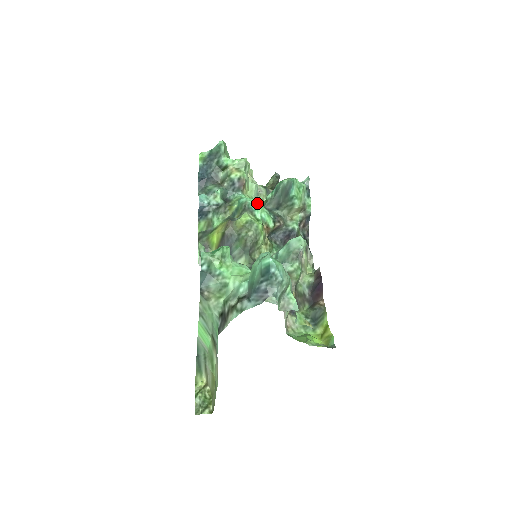
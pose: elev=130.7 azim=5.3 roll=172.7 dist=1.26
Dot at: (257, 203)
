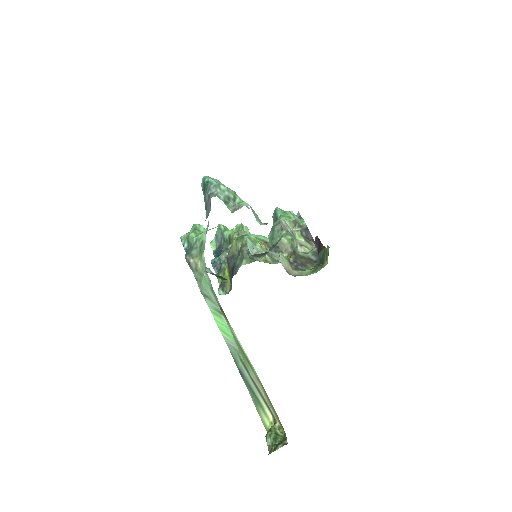
Dot at: occluded
